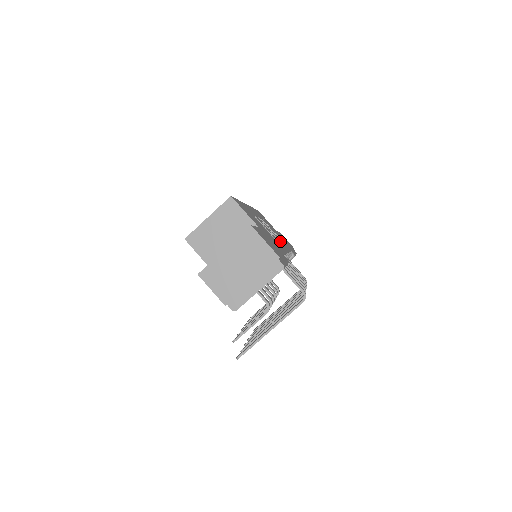
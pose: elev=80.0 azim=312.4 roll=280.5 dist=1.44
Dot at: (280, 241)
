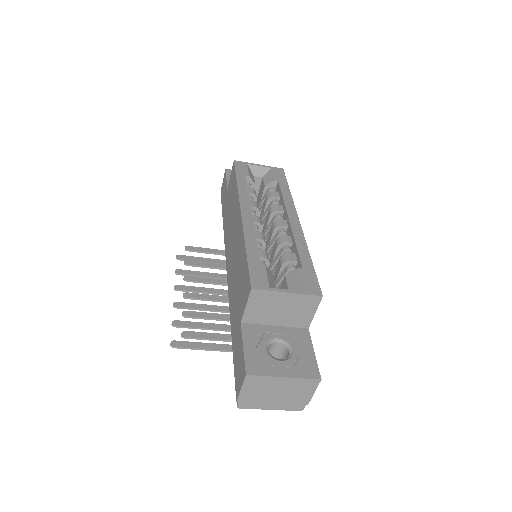
Dot at: occluded
